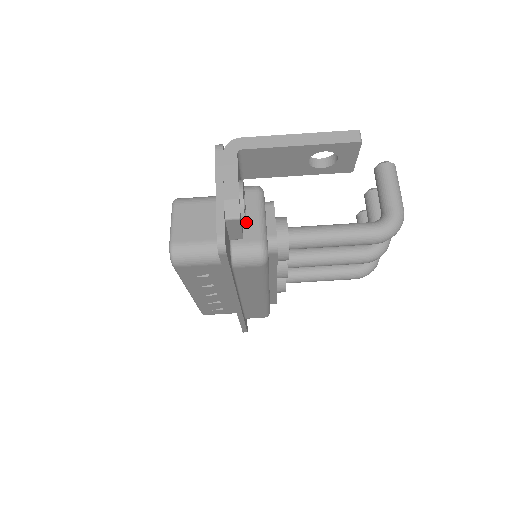
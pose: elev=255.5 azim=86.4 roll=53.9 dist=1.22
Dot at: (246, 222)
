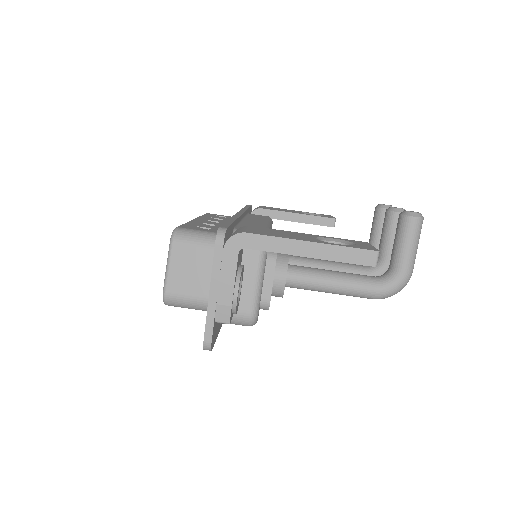
Dot at: (242, 287)
